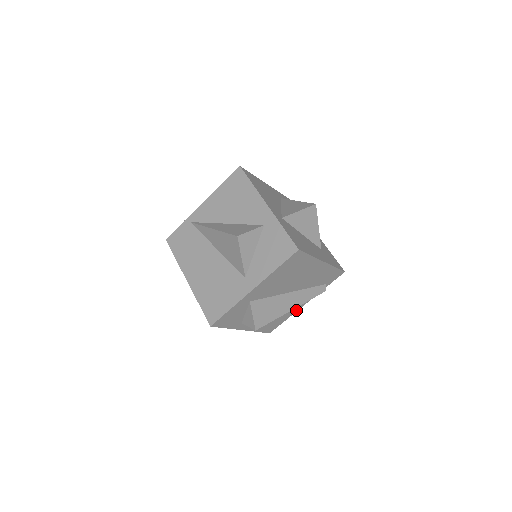
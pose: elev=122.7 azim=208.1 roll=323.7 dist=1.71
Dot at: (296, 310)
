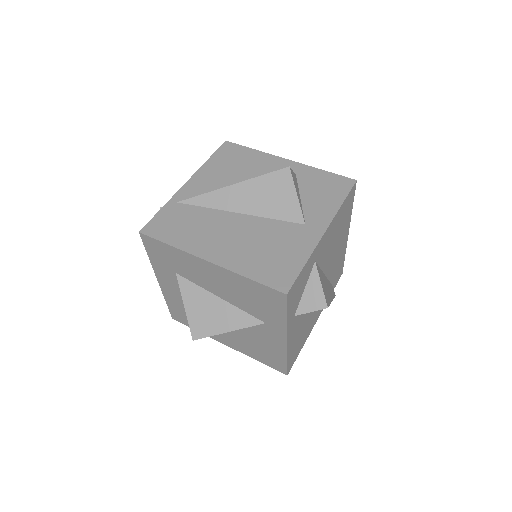
Dot at: (310, 331)
